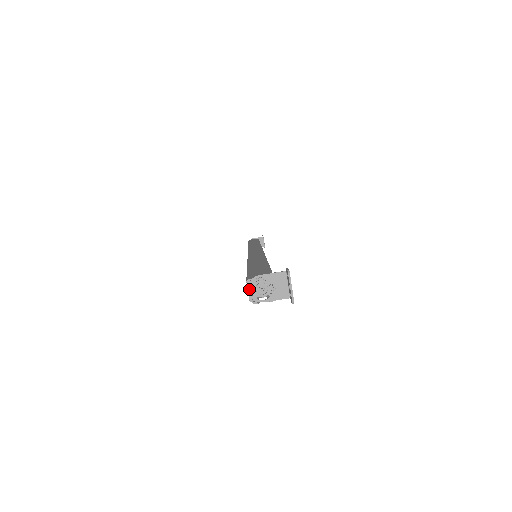
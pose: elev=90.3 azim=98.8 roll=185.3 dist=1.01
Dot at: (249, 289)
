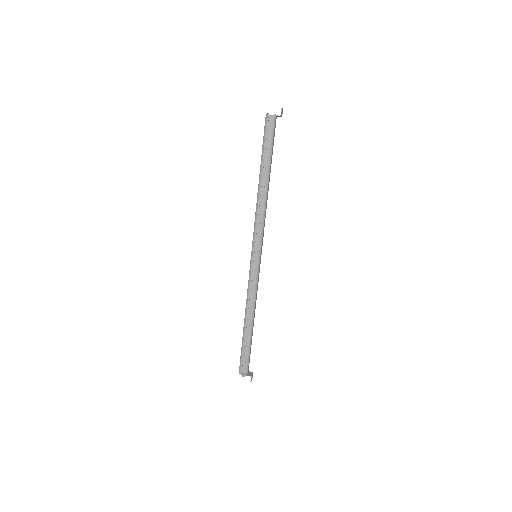
Dot at: (267, 113)
